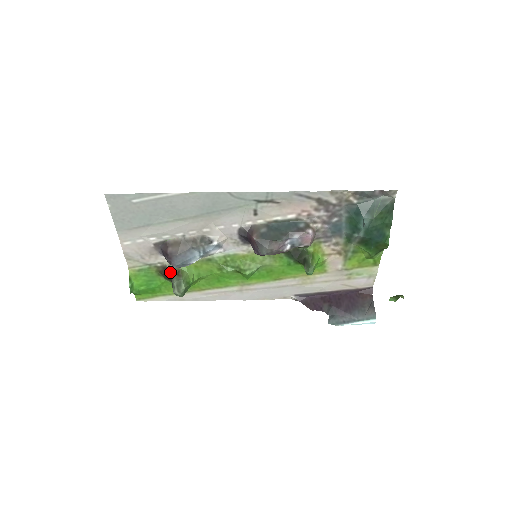
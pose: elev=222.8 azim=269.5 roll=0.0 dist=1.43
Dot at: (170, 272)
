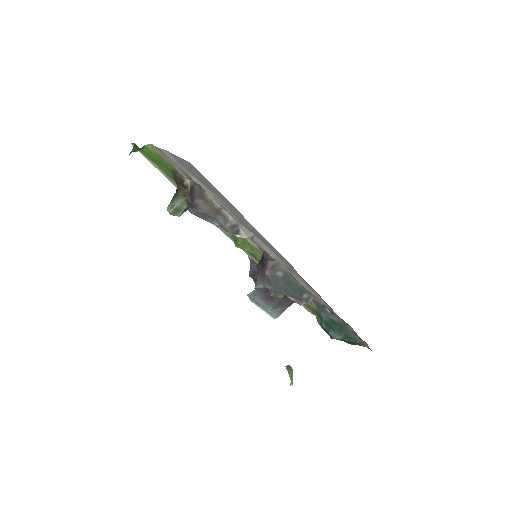
Dot at: (182, 188)
